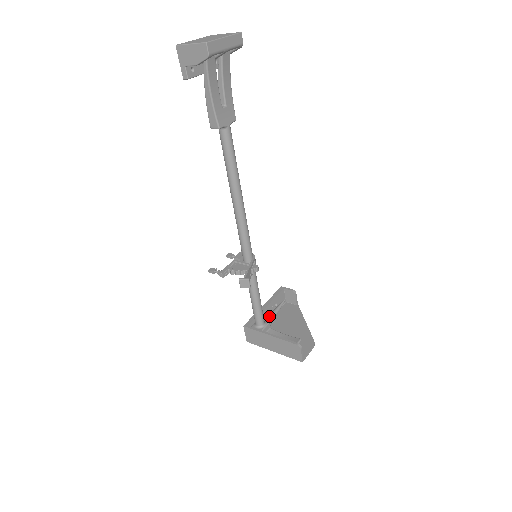
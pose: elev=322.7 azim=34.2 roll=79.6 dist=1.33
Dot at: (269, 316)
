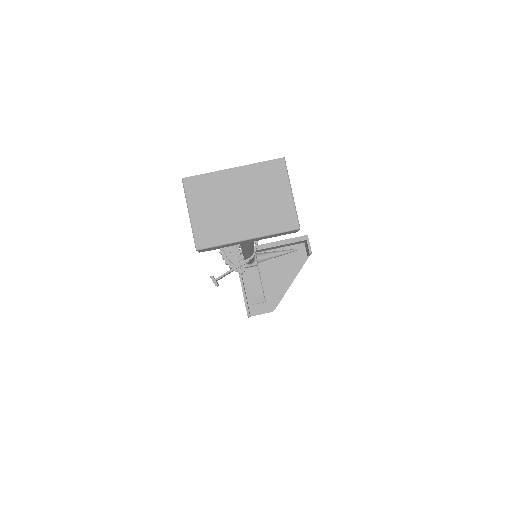
Dot at: (266, 256)
